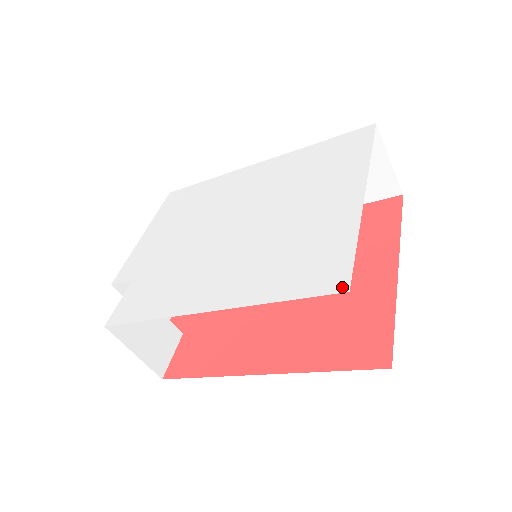
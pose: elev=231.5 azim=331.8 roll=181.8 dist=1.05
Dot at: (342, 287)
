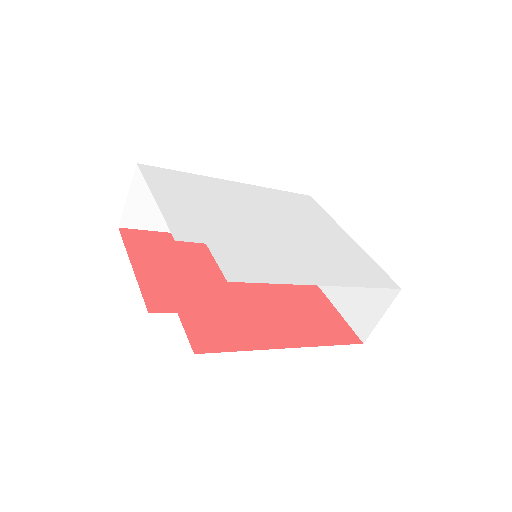
Dot at: (396, 286)
